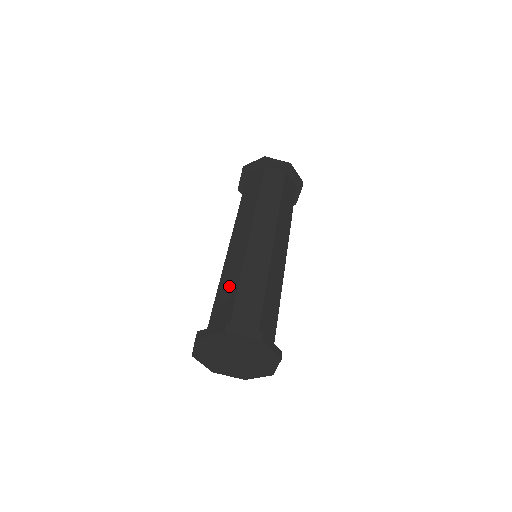
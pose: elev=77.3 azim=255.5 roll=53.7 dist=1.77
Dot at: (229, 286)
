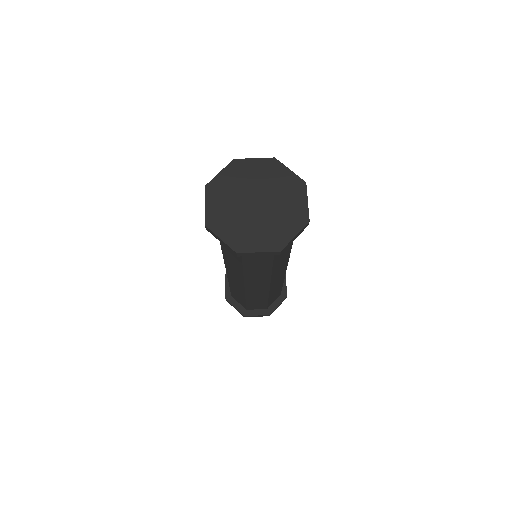
Dot at: occluded
